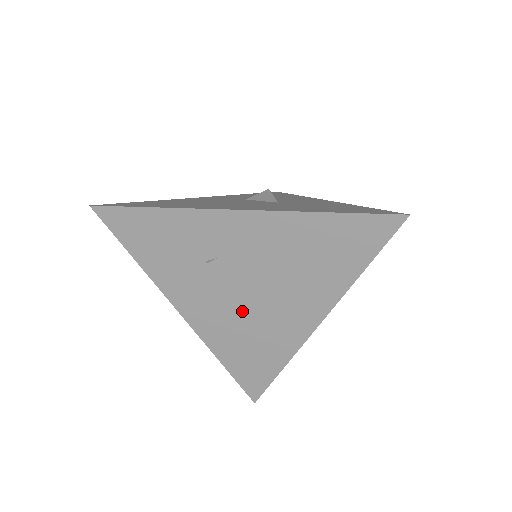
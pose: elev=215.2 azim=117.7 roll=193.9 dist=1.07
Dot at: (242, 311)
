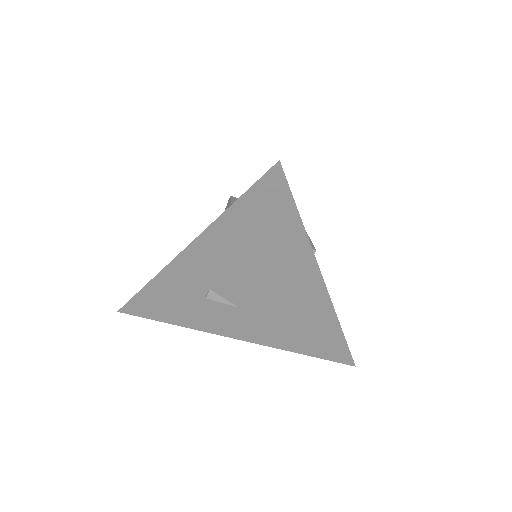
Dot at: (266, 311)
